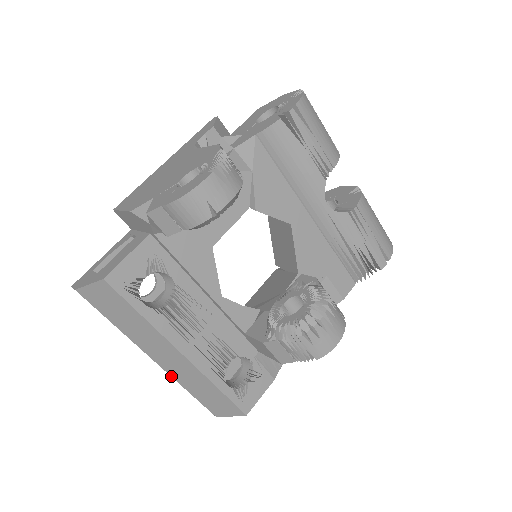
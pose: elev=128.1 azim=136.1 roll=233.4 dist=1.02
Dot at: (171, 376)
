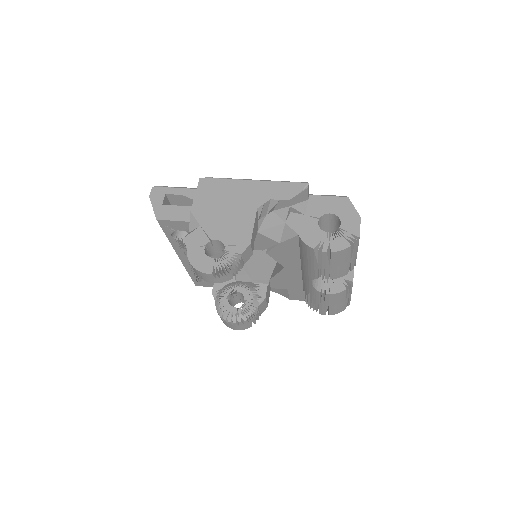
Dot at: occluded
